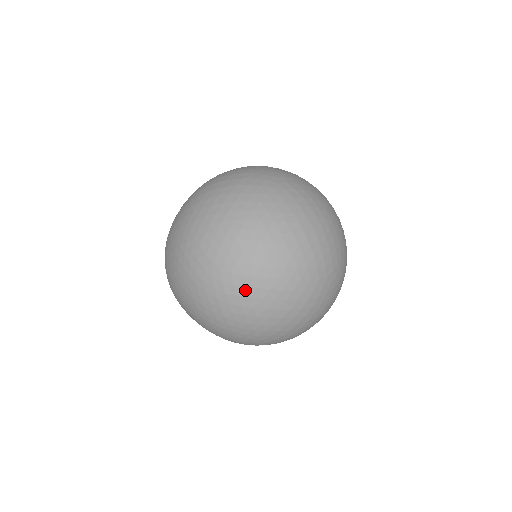
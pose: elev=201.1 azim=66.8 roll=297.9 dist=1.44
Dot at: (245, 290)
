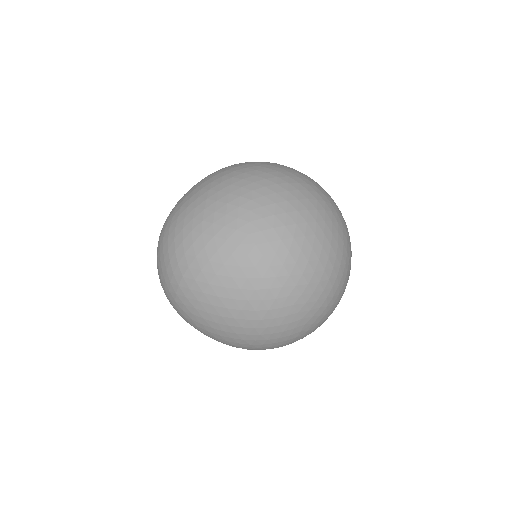
Dot at: (311, 331)
